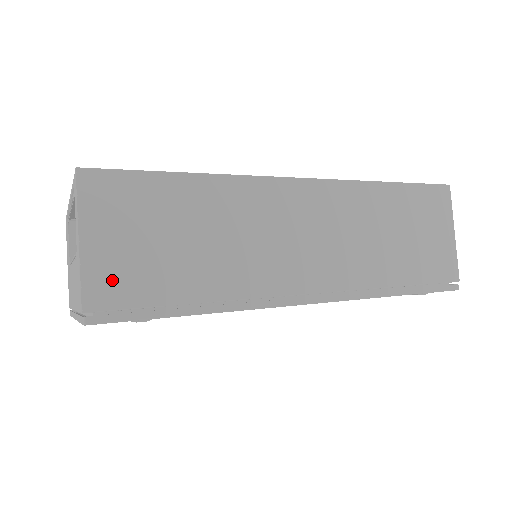
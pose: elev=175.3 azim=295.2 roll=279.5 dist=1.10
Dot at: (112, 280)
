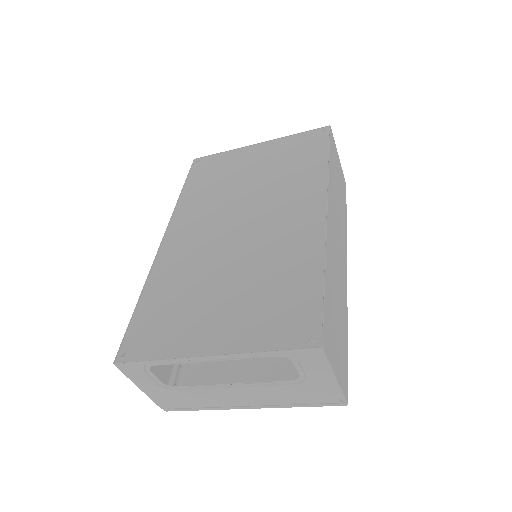
Dot at: (343, 373)
